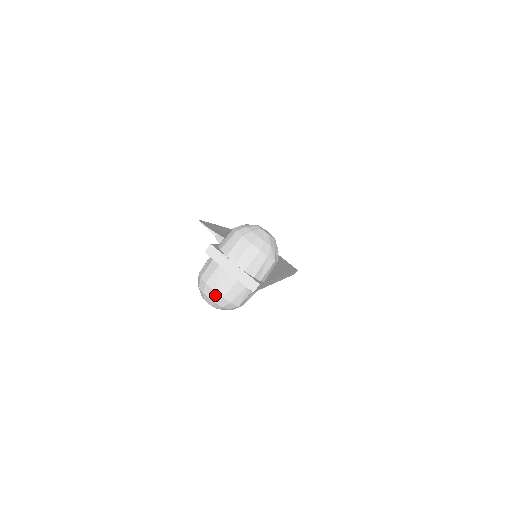
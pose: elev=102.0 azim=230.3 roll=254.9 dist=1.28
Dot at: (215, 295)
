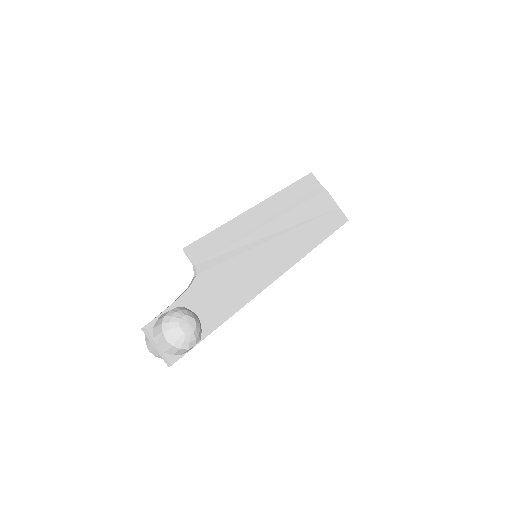
Dot at: (151, 352)
